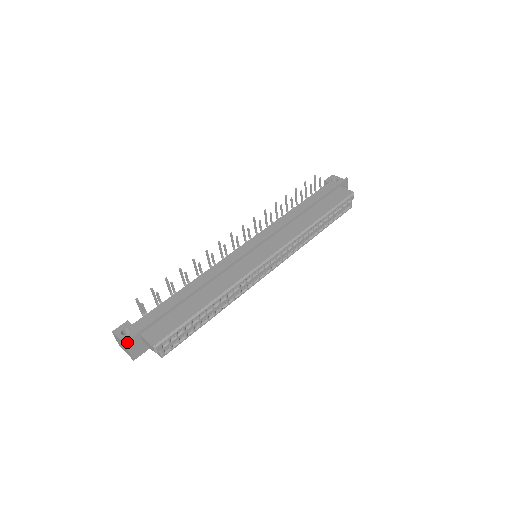
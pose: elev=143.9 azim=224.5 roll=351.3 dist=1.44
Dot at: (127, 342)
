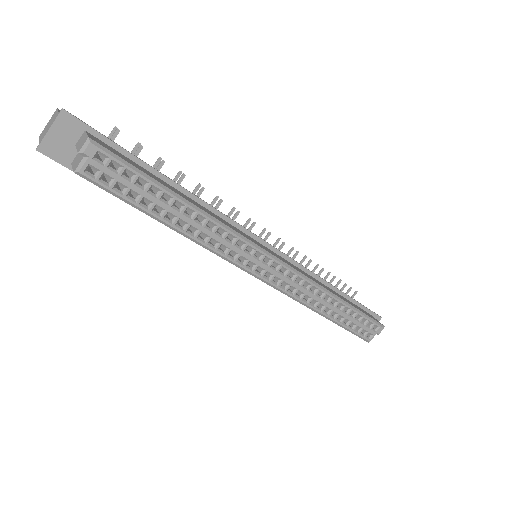
Dot at: (65, 114)
